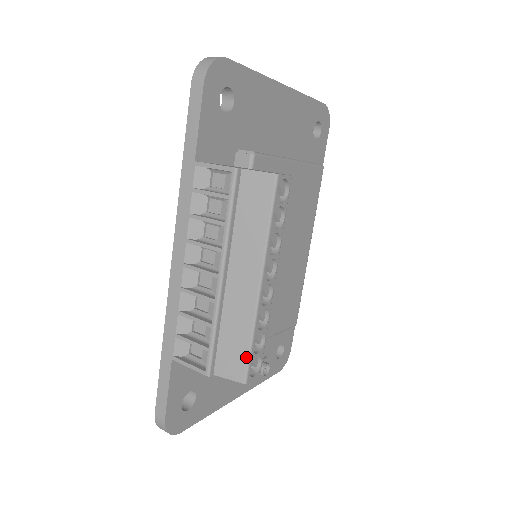
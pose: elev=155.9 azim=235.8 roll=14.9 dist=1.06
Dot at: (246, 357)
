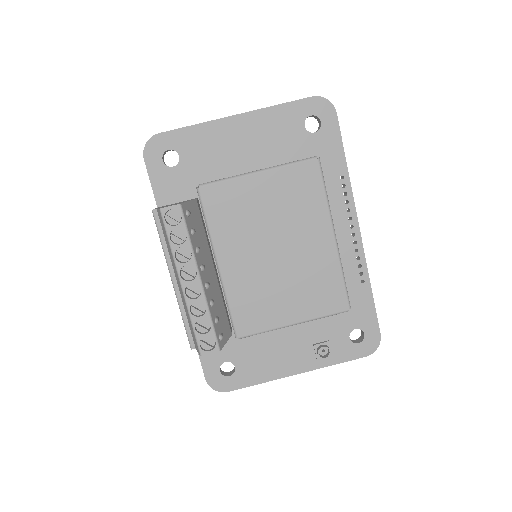
Dot at: (195, 336)
